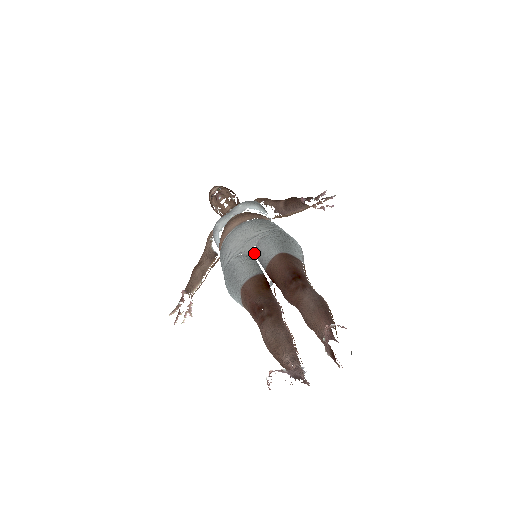
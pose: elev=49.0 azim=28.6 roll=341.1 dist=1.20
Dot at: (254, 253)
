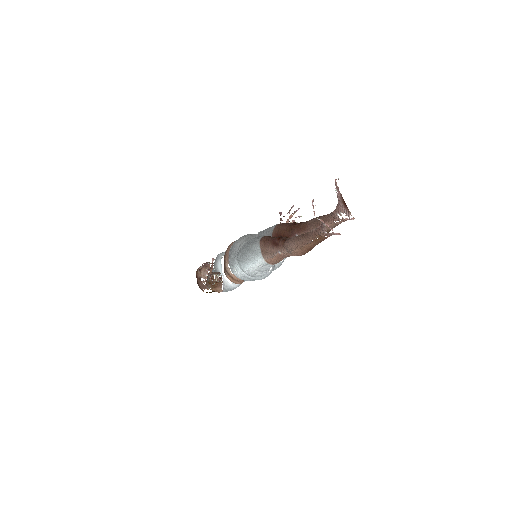
Dot at: occluded
